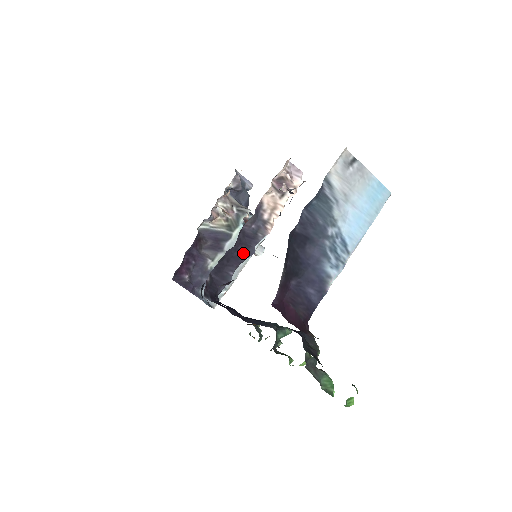
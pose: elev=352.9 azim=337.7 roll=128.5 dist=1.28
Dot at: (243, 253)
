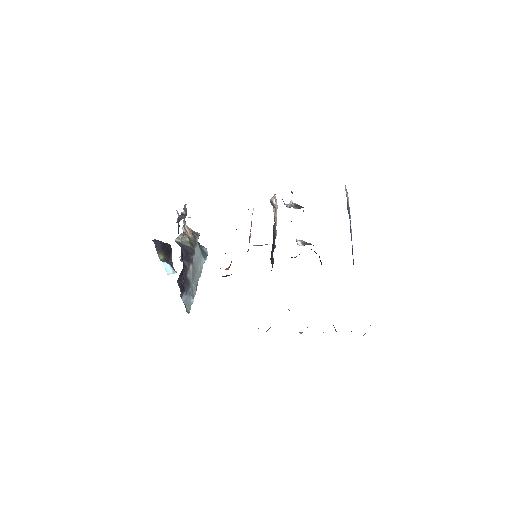
Dot at: (274, 245)
